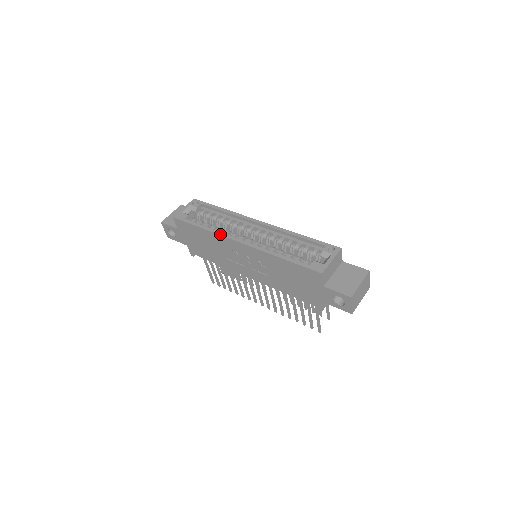
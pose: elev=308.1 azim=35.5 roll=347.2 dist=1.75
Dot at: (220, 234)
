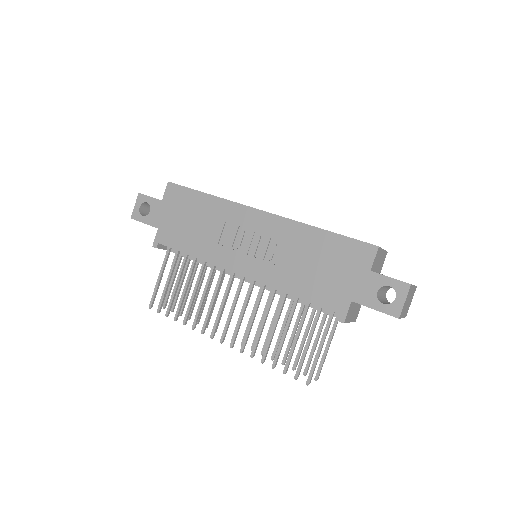
Dot at: occluded
